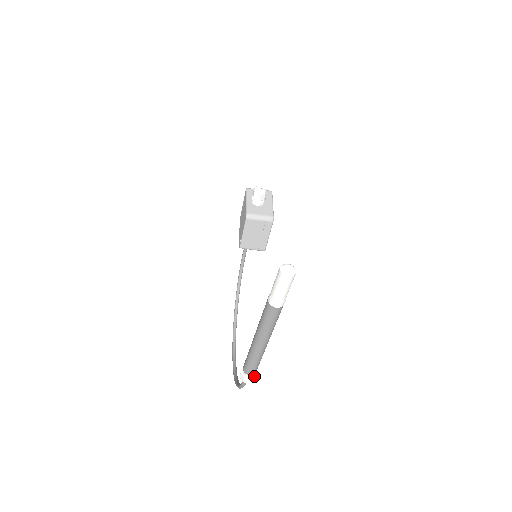
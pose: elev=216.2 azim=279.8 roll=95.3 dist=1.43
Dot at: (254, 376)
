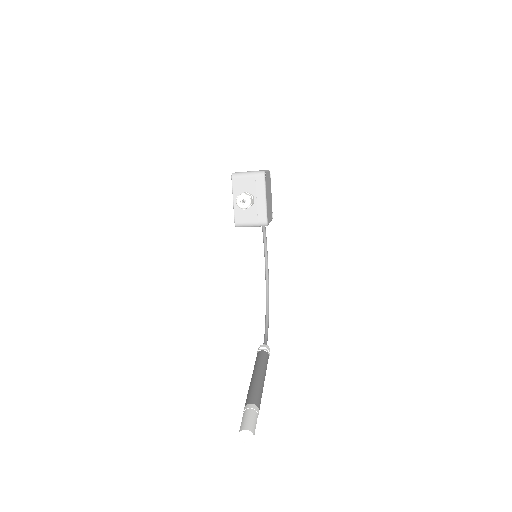
Dot at: occluded
